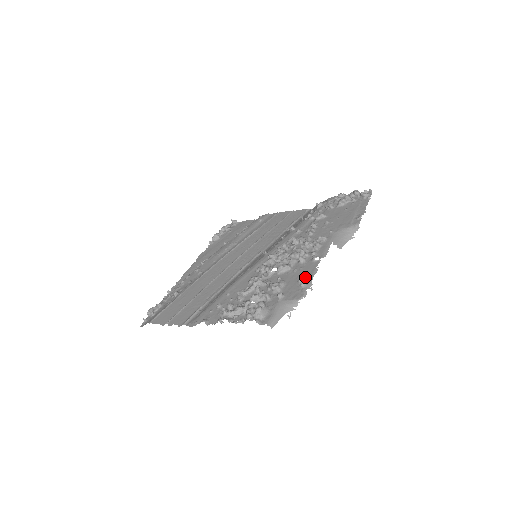
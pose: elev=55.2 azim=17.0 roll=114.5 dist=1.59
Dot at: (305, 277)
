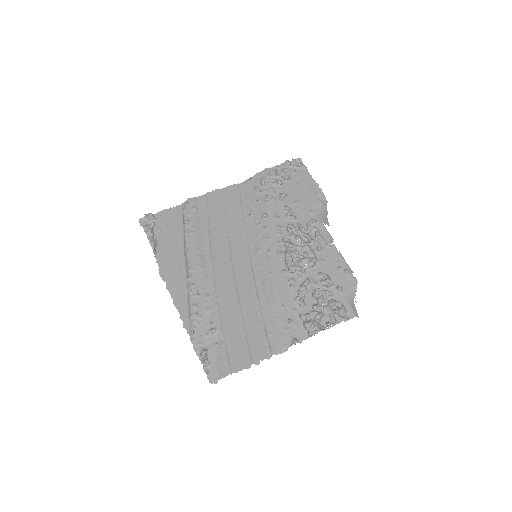
Dot at: (340, 264)
